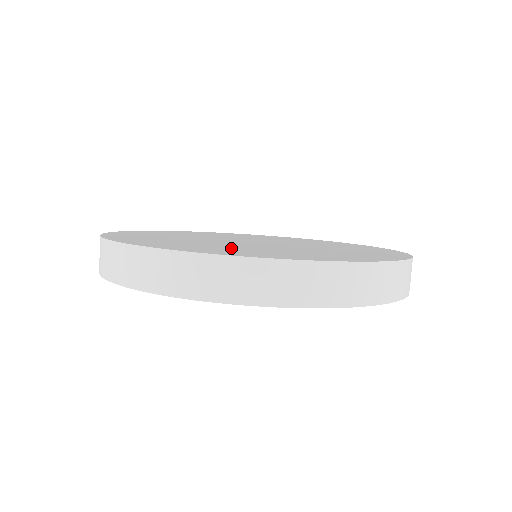
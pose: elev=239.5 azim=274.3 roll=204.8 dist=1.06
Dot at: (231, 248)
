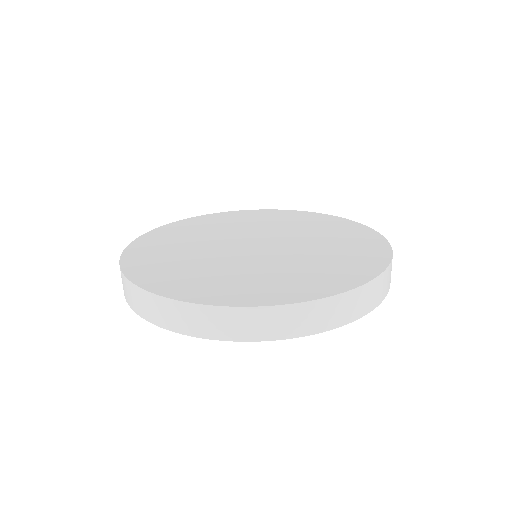
Dot at: (227, 278)
